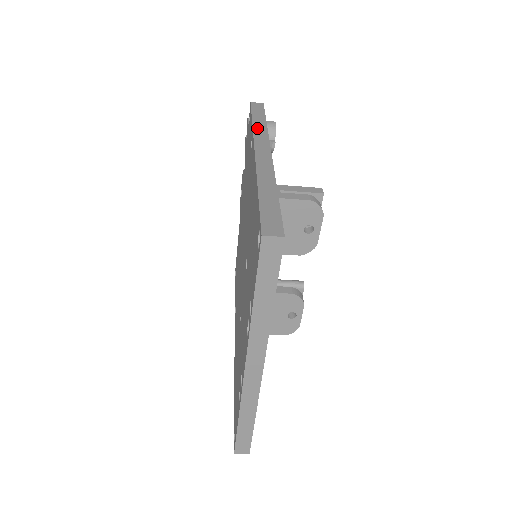
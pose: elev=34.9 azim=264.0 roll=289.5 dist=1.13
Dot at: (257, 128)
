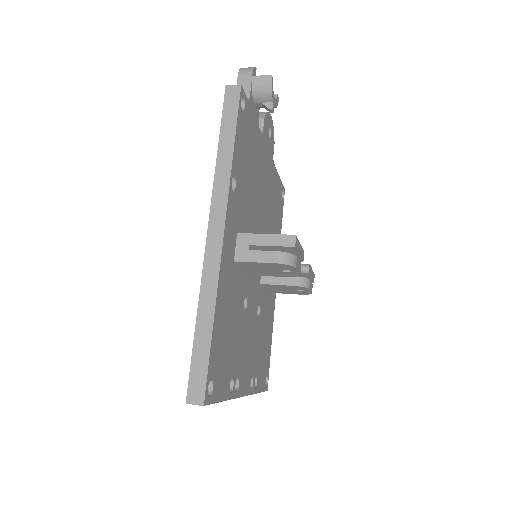
Dot at: (219, 171)
